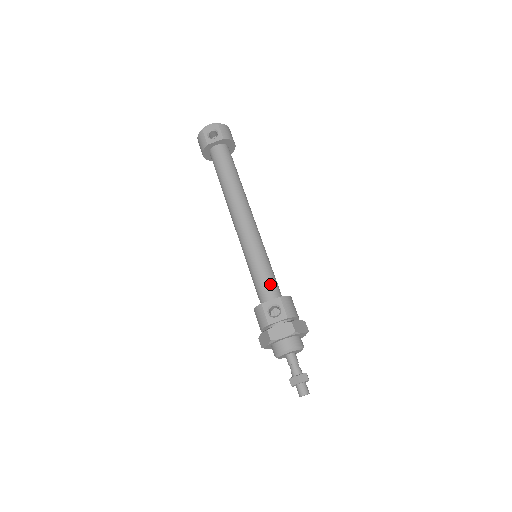
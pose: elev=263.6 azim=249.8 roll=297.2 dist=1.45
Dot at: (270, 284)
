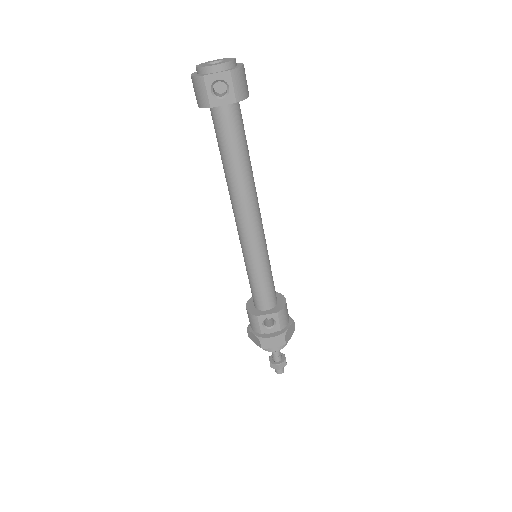
Dot at: (268, 294)
